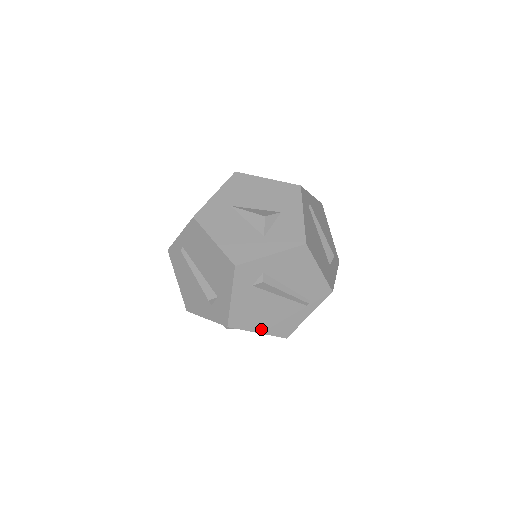
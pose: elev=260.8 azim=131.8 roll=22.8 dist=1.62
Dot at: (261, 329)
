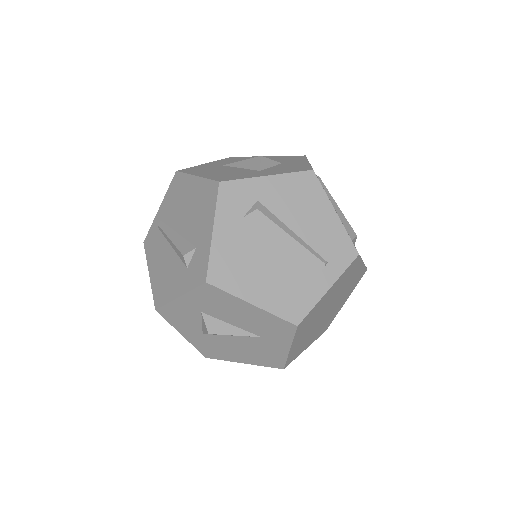
Dot at: (257, 298)
